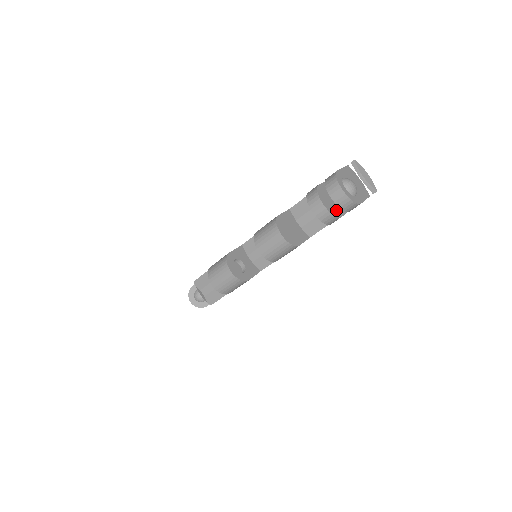
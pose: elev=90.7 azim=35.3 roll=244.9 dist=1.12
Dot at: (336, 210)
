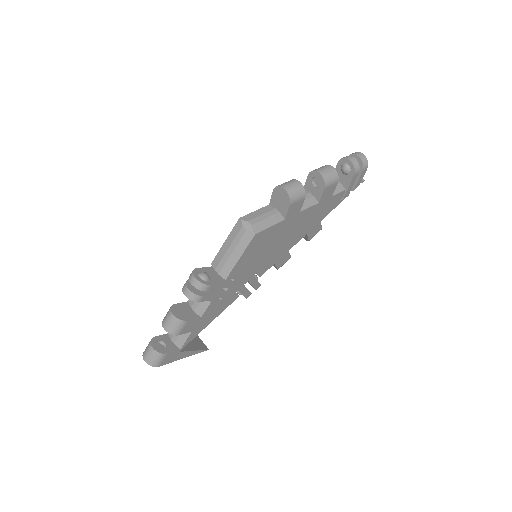
Dot at: occluded
